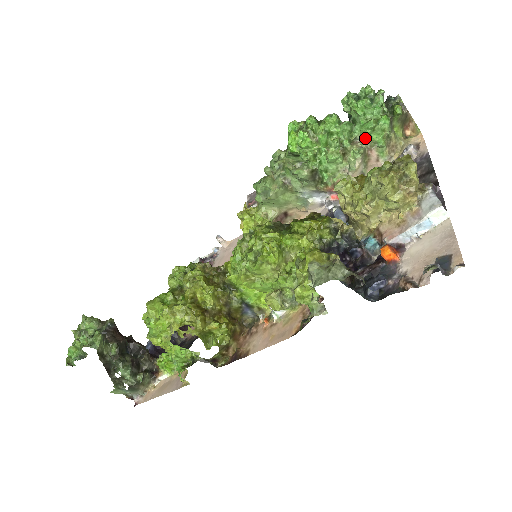
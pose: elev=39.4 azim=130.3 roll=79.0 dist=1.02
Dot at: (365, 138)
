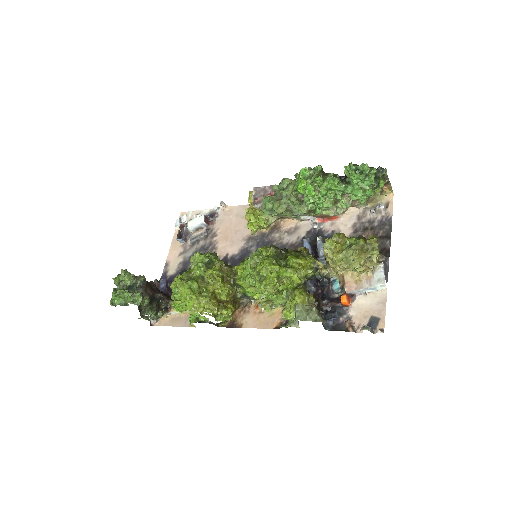
Dot at: (353, 196)
